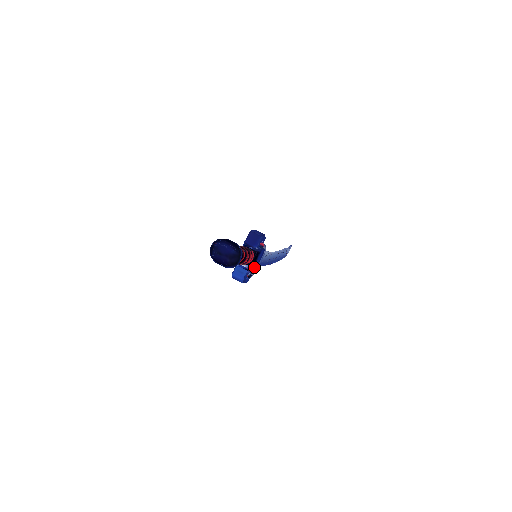
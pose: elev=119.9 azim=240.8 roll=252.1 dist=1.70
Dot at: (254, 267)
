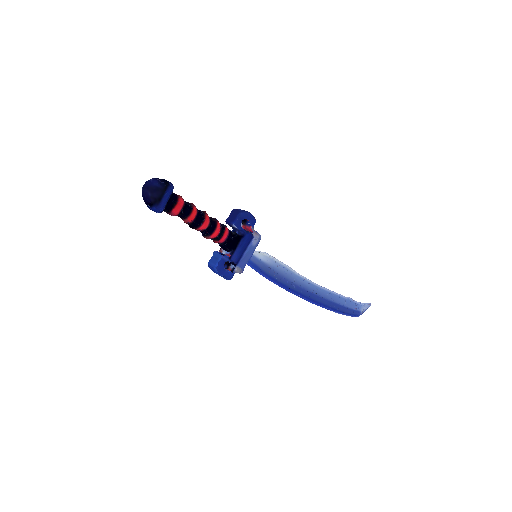
Dot at: (235, 254)
